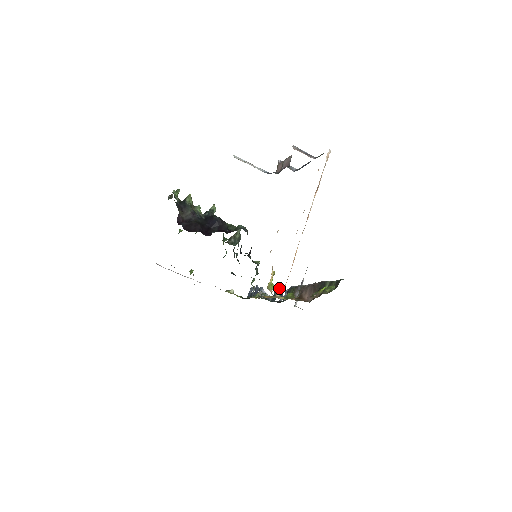
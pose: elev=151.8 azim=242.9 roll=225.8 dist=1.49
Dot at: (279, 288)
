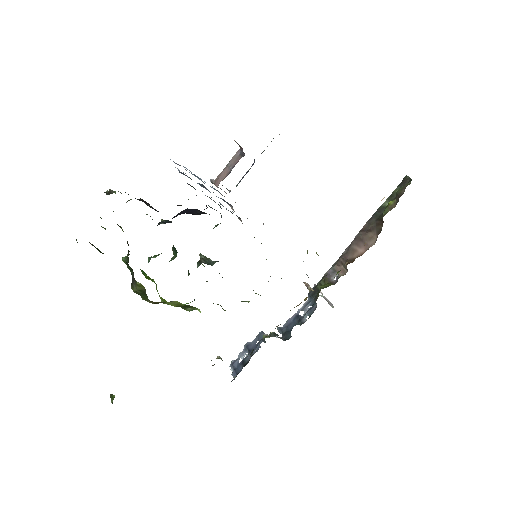
Dot at: (306, 284)
